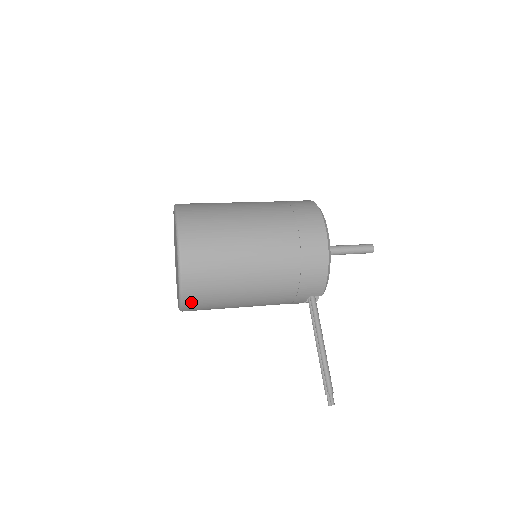
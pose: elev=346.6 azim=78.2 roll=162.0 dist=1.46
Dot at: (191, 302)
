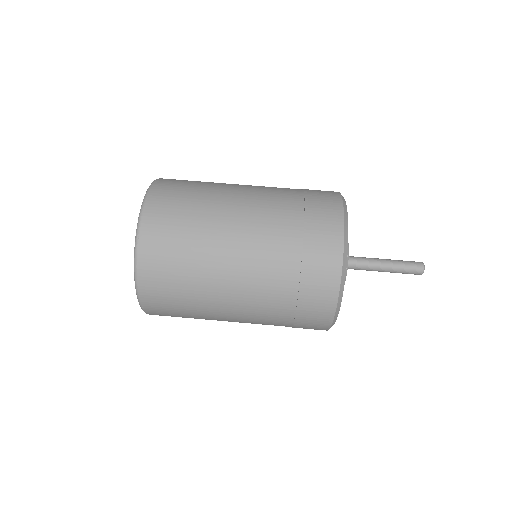
Dot at: occluded
